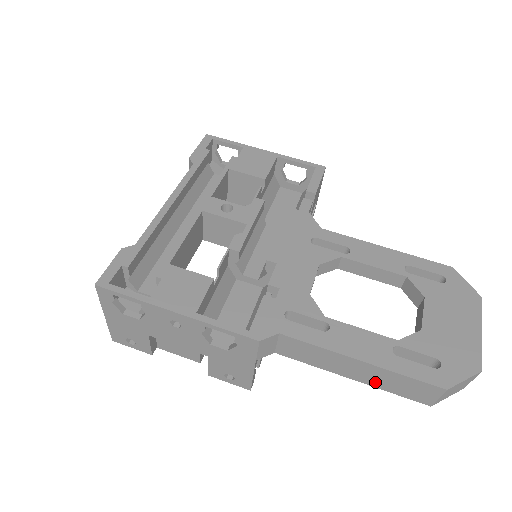
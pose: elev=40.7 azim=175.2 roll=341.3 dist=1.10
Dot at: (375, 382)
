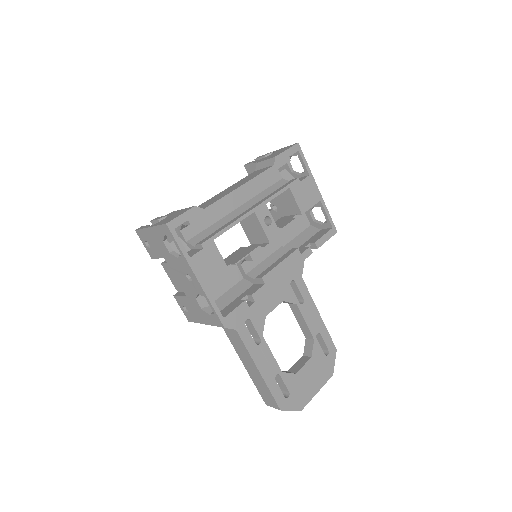
Dot at: (254, 379)
